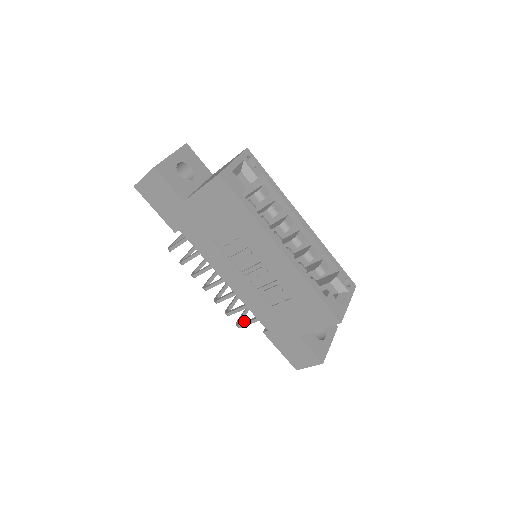
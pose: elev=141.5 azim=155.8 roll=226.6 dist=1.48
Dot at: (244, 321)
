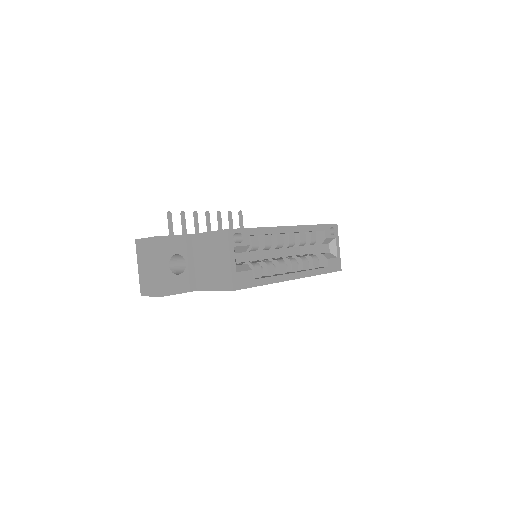
Dot at: occluded
